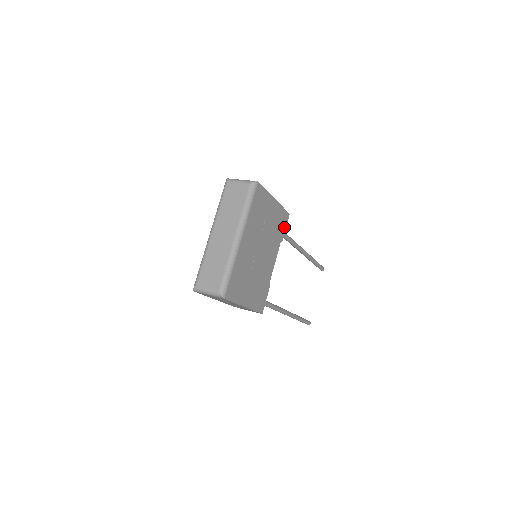
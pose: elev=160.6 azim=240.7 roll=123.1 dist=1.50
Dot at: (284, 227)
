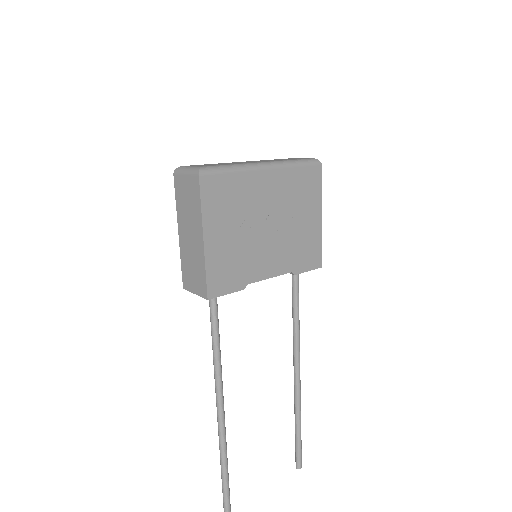
Dot at: (307, 266)
